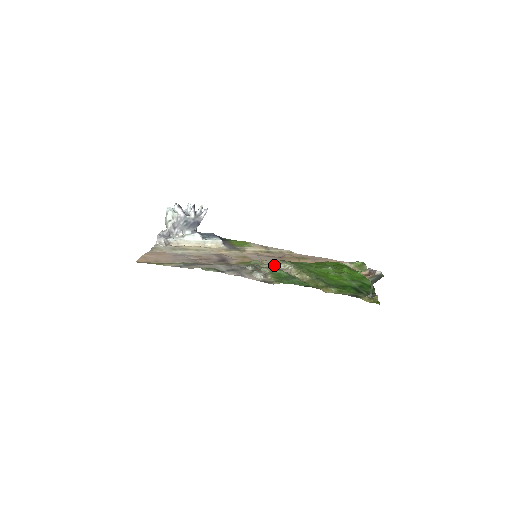
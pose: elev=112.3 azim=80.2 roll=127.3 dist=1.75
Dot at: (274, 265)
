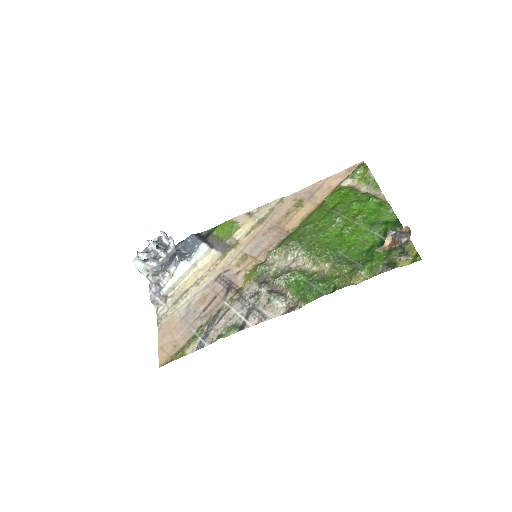
Dot at: (281, 259)
